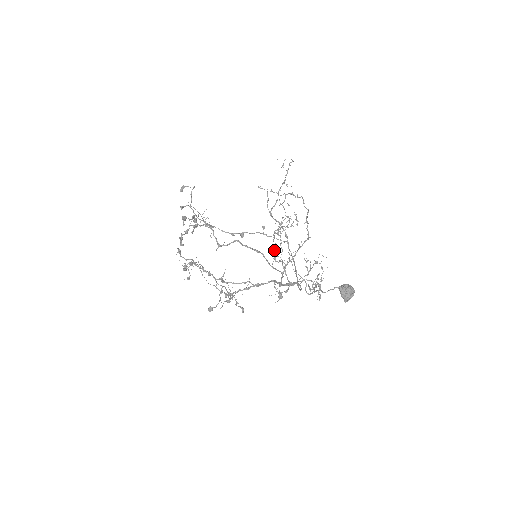
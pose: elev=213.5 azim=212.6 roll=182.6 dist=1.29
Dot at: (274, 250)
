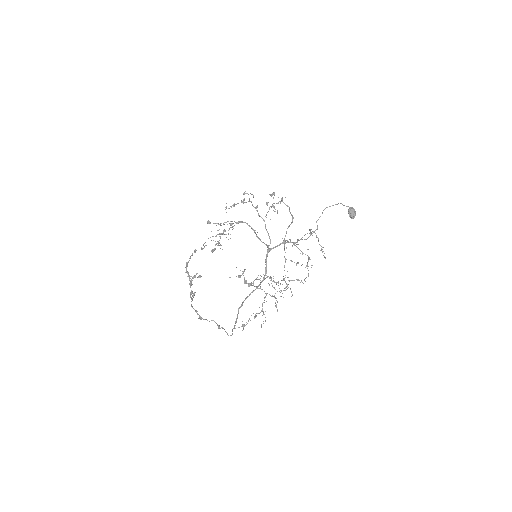
Dot at: (284, 245)
